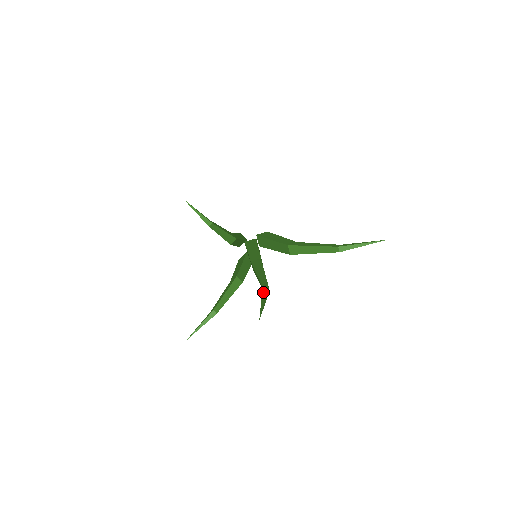
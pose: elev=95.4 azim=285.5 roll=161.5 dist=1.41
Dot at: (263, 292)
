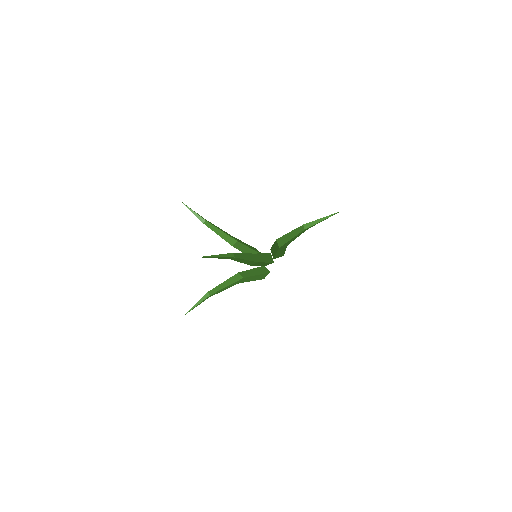
Dot at: (224, 254)
